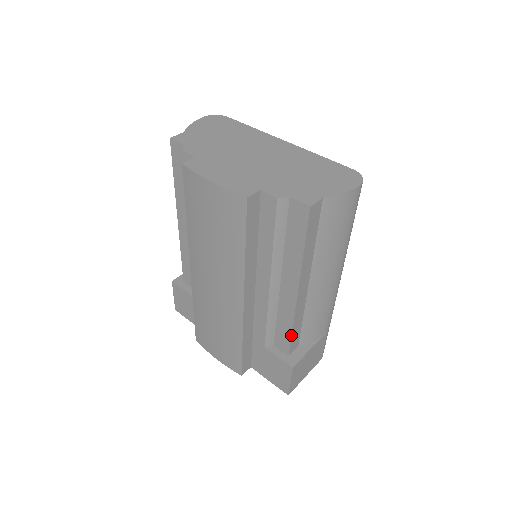
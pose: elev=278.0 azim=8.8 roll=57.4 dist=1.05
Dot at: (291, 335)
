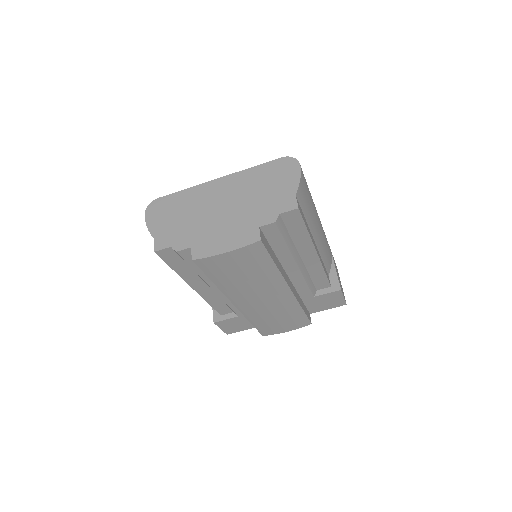
Dot at: (326, 276)
